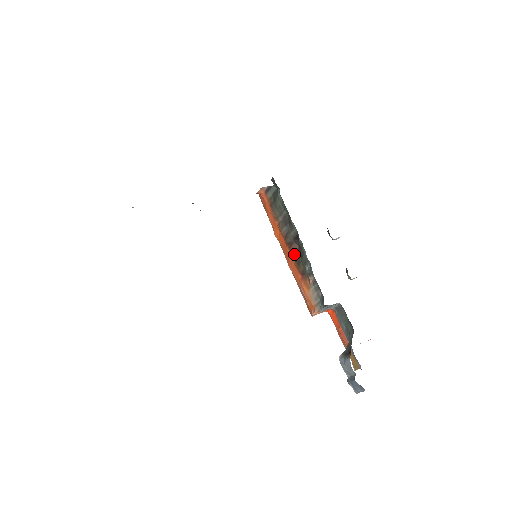
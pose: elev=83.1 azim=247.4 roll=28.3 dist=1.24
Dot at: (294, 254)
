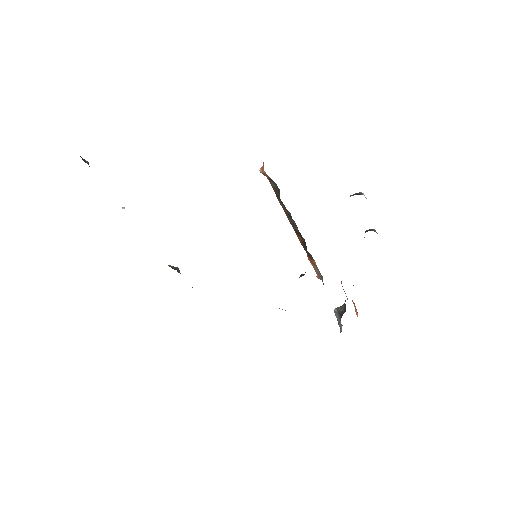
Dot at: (300, 240)
